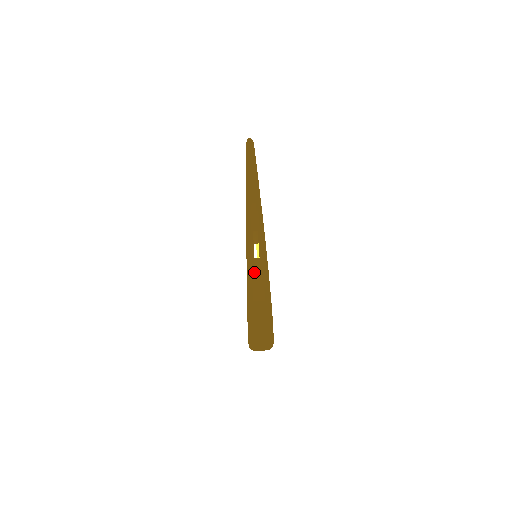
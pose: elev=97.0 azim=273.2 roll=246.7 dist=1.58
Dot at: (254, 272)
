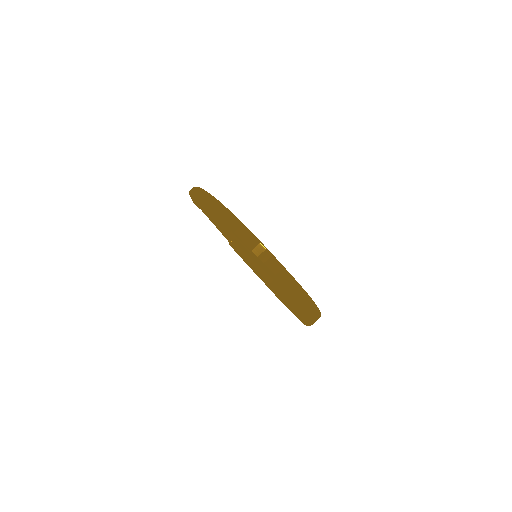
Dot at: (307, 321)
